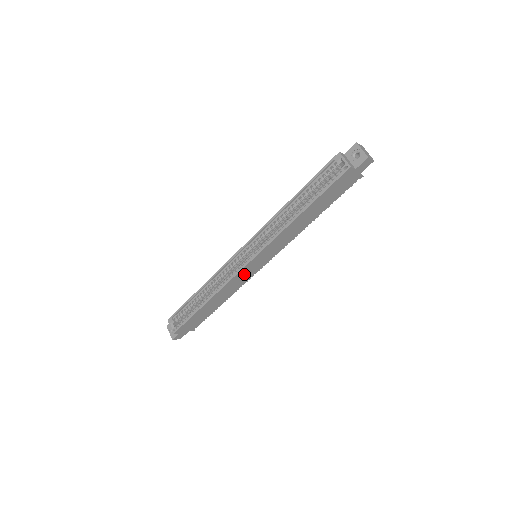
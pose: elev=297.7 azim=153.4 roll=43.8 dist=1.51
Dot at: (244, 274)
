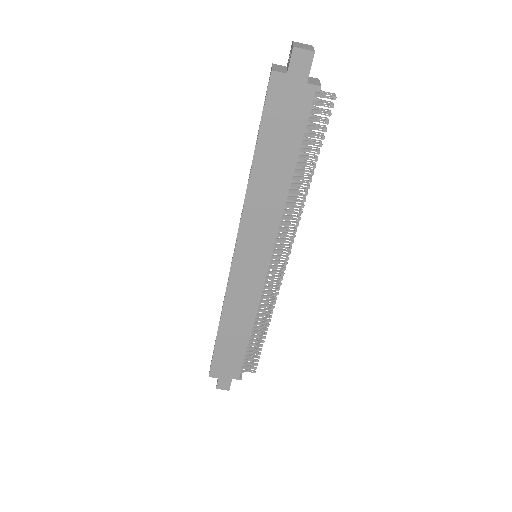
Dot at: (243, 282)
